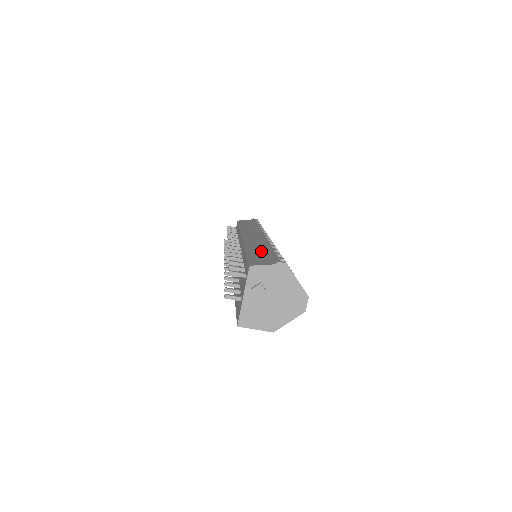
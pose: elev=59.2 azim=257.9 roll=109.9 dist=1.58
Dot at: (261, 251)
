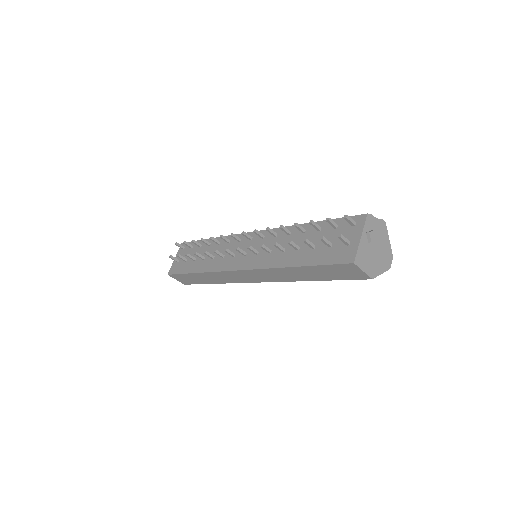
Dot at: occluded
